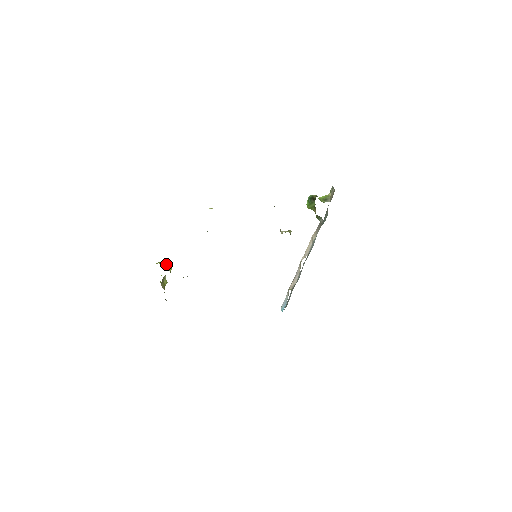
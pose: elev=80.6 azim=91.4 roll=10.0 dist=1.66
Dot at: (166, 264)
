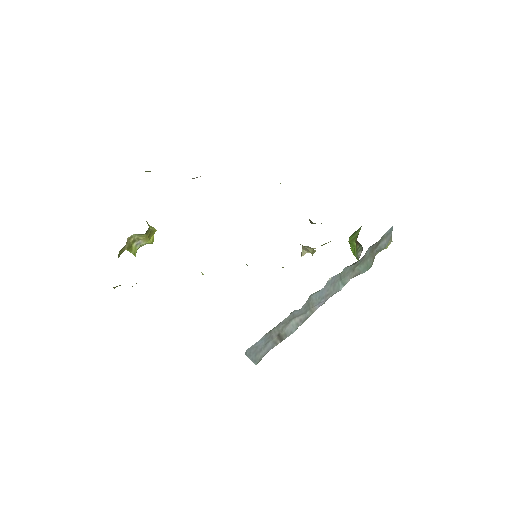
Dot at: (151, 226)
